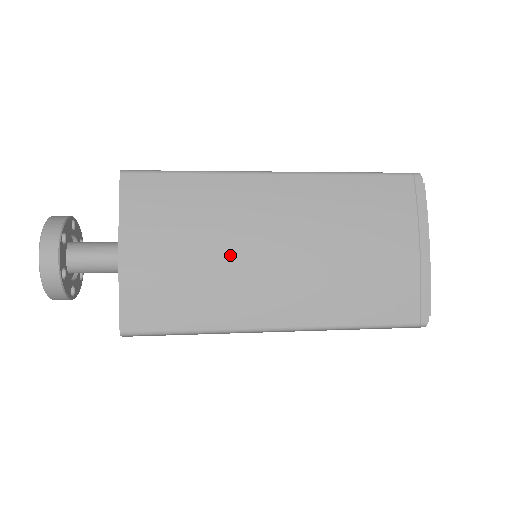
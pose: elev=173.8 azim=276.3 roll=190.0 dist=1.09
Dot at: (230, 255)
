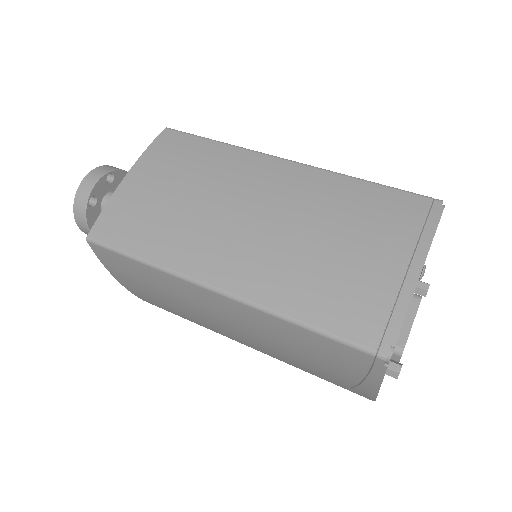
Dot at: (208, 206)
